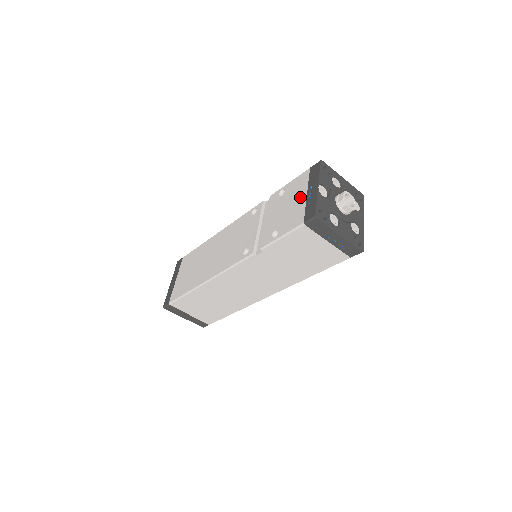
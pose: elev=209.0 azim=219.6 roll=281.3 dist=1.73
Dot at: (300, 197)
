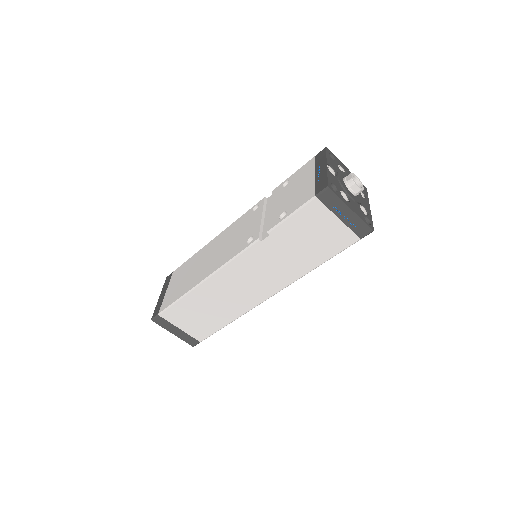
Dot at: (308, 179)
